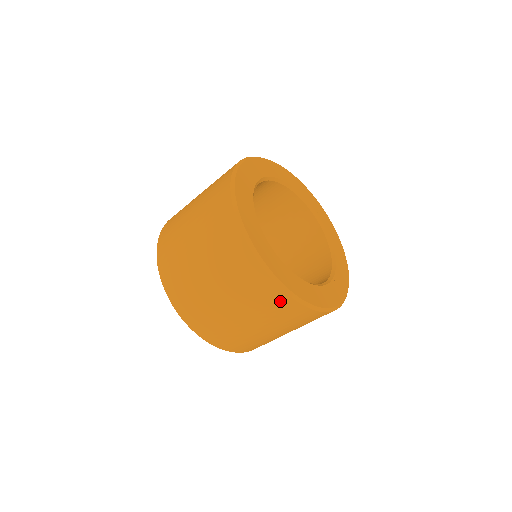
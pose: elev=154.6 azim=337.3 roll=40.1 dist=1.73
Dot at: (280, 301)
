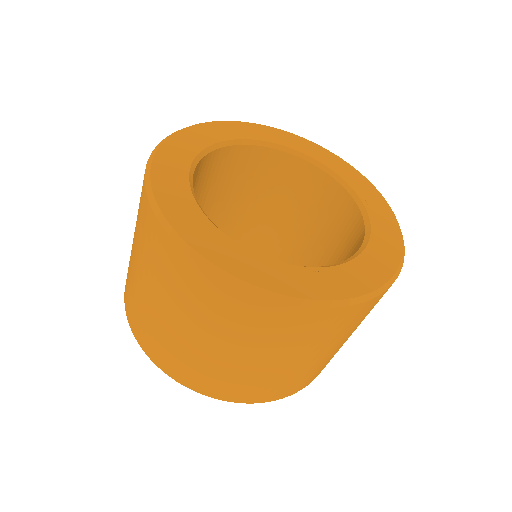
Dot at: (160, 242)
